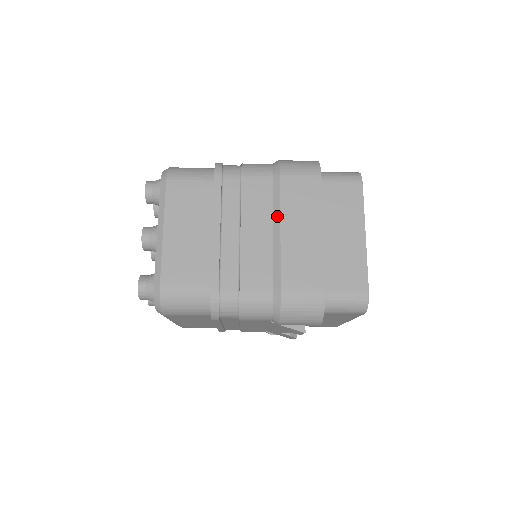
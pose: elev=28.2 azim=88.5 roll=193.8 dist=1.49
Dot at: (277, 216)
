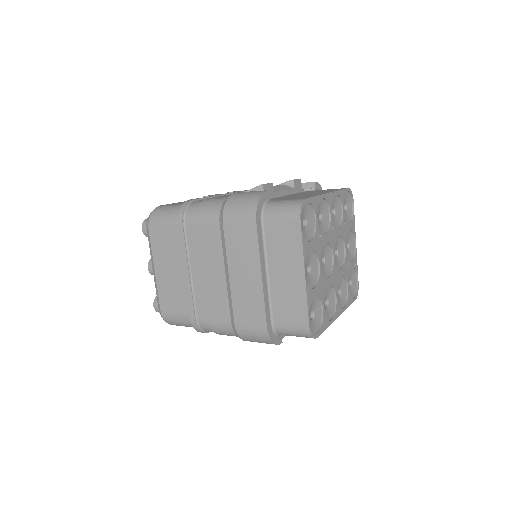
Dot at: (225, 260)
